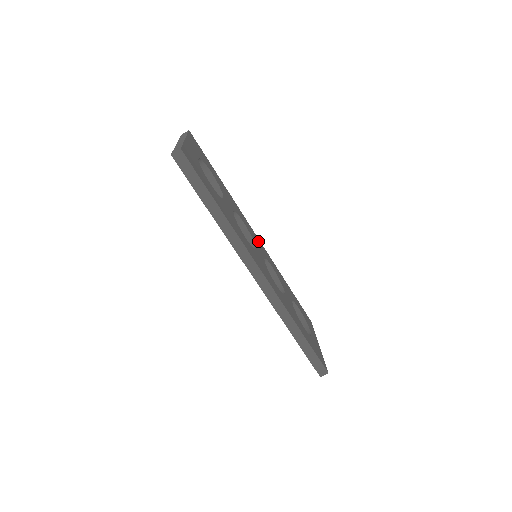
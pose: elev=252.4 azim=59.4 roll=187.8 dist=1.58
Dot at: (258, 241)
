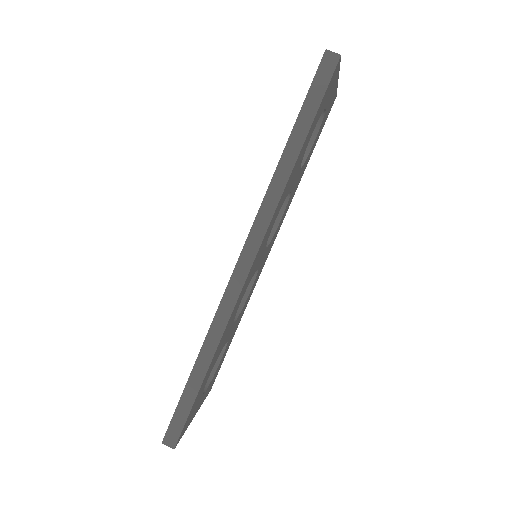
Dot at: (267, 255)
